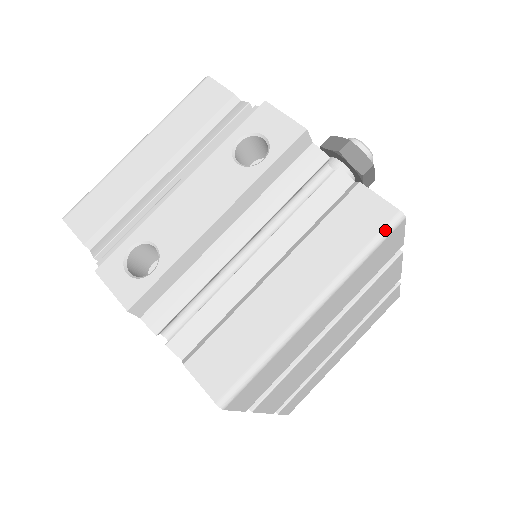
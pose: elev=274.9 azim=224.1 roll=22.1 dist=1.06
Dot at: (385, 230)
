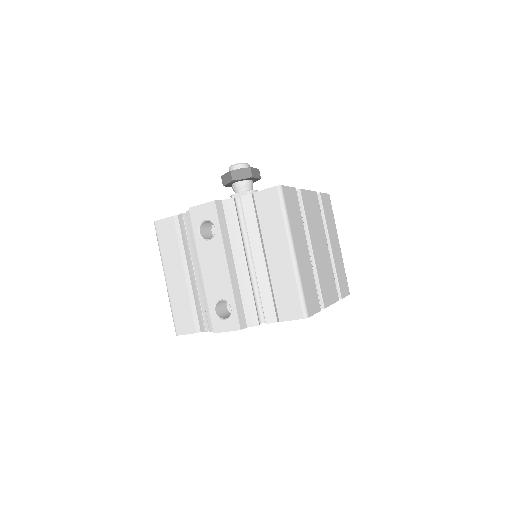
Dot at: (281, 198)
